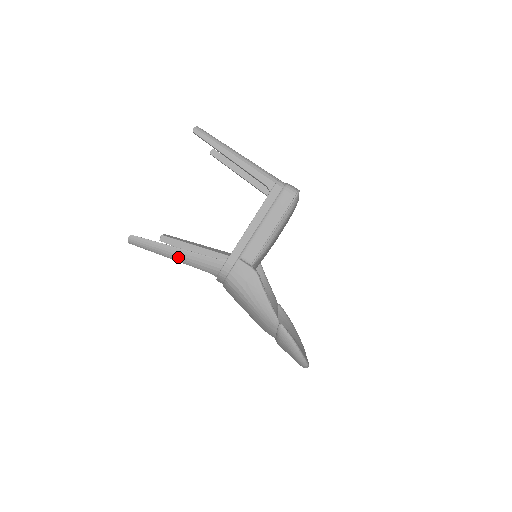
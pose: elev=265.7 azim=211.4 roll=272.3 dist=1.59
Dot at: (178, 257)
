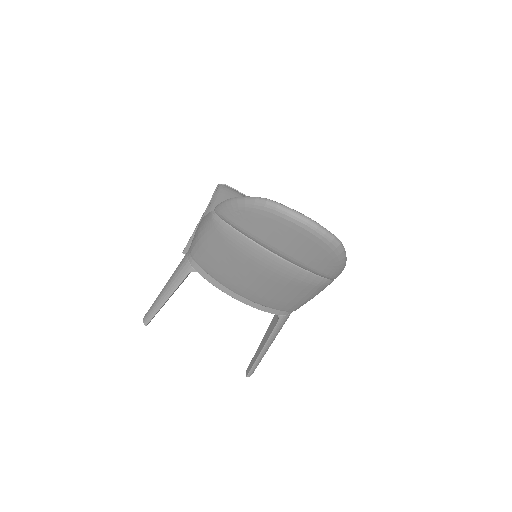
Dot at: (167, 290)
